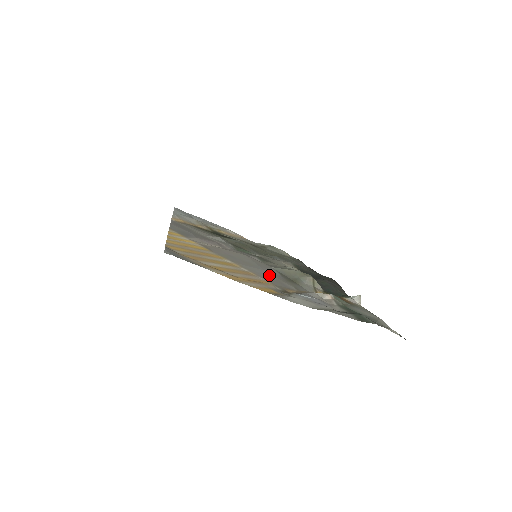
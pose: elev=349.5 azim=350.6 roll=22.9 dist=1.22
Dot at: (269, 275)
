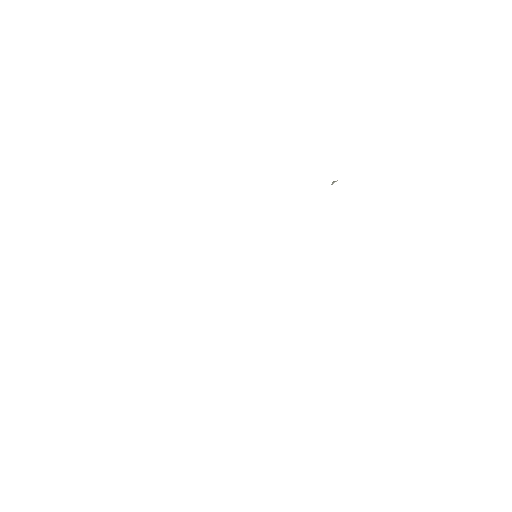
Dot at: occluded
